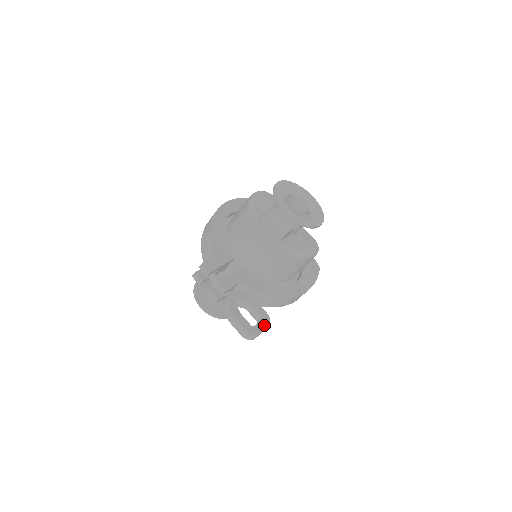
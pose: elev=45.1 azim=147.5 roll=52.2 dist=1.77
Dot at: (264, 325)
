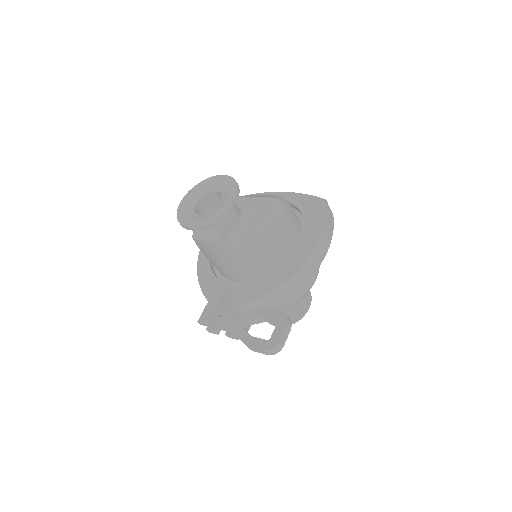
Dot at: (281, 327)
